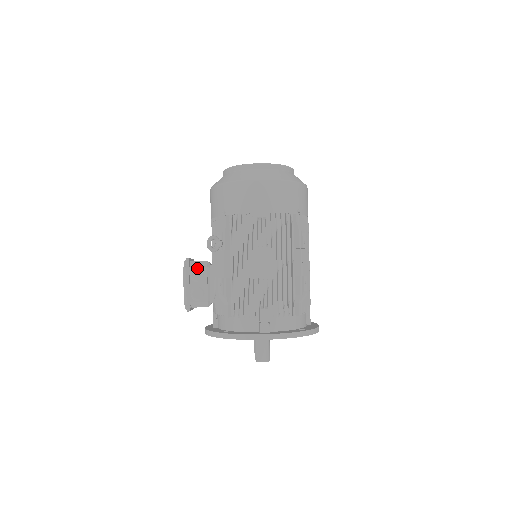
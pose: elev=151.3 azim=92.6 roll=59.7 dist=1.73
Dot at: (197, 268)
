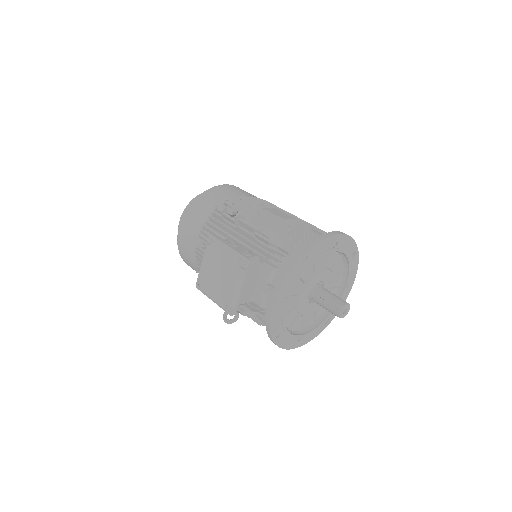
Dot at: (226, 240)
